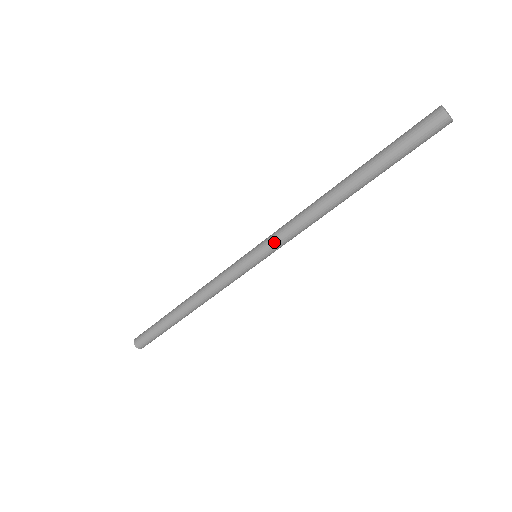
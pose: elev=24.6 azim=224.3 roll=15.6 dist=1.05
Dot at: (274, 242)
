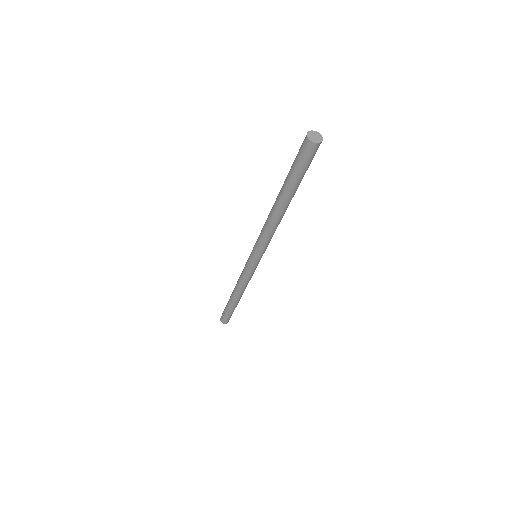
Dot at: (257, 247)
